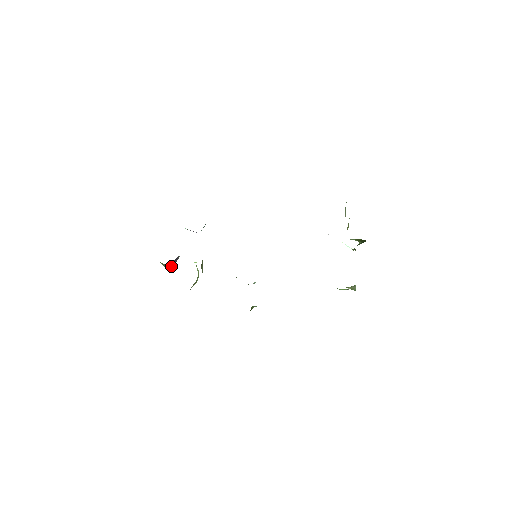
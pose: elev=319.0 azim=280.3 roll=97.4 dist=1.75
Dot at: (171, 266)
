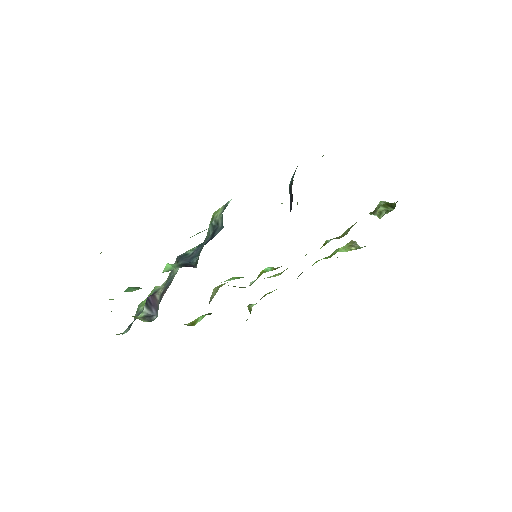
Dot at: (153, 316)
